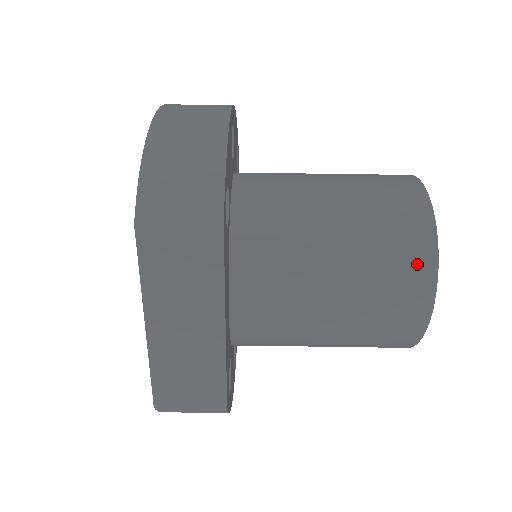
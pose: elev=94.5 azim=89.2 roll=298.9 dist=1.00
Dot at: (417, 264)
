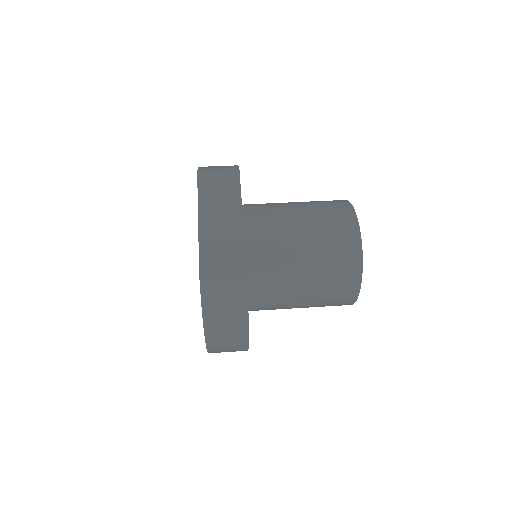
Dot at: (343, 209)
